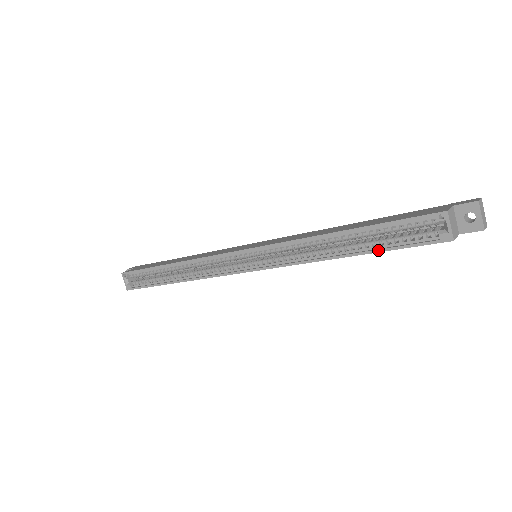
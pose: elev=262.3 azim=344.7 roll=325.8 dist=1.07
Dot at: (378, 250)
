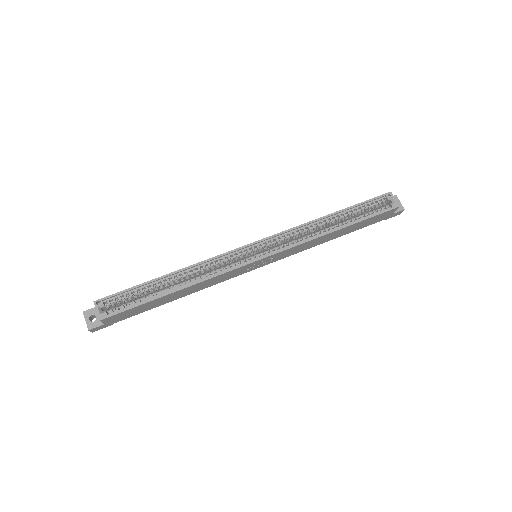
Dot at: (360, 220)
